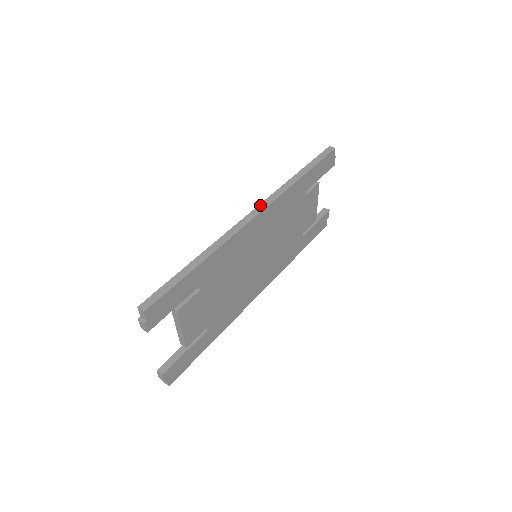
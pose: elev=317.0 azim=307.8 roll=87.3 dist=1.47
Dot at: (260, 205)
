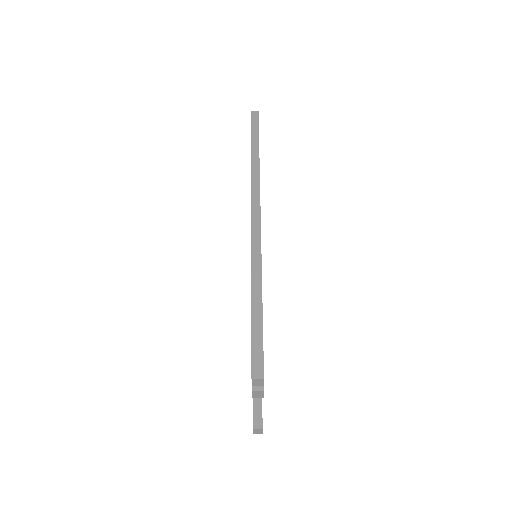
Dot at: (252, 202)
